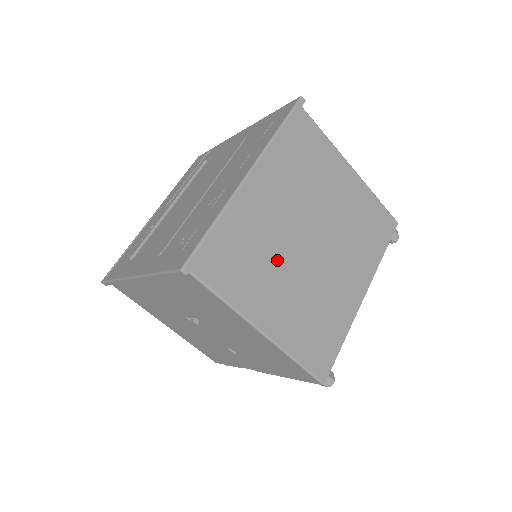
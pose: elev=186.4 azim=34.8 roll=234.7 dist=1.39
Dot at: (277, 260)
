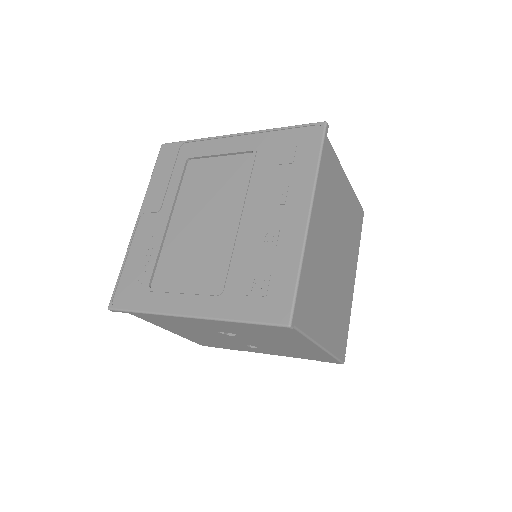
Dot at: (323, 282)
